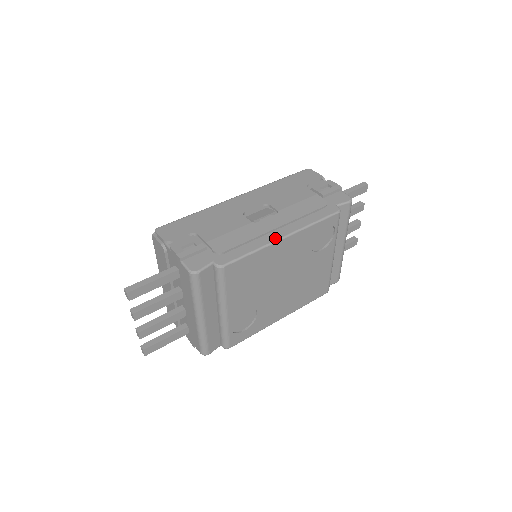
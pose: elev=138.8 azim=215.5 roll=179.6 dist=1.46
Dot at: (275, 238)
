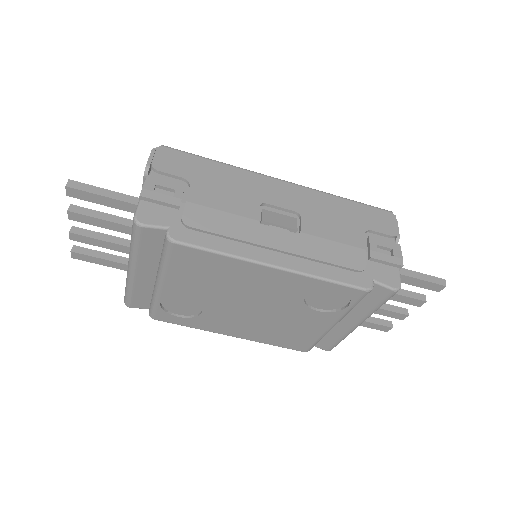
Dot at: (261, 258)
